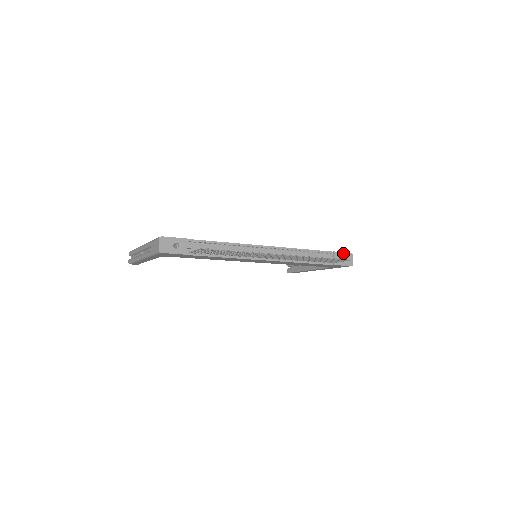
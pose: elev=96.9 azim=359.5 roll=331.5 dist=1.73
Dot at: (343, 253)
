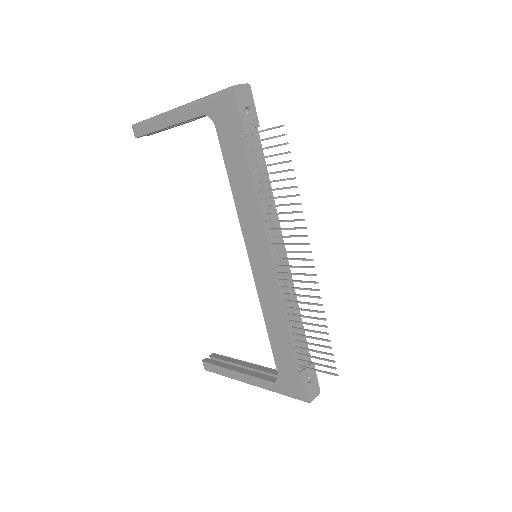
Dot at: (316, 378)
